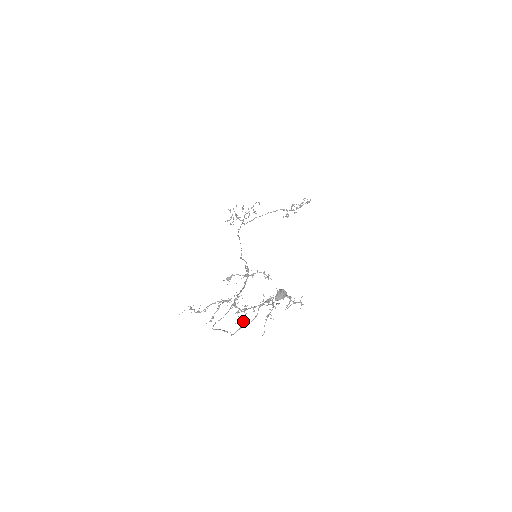
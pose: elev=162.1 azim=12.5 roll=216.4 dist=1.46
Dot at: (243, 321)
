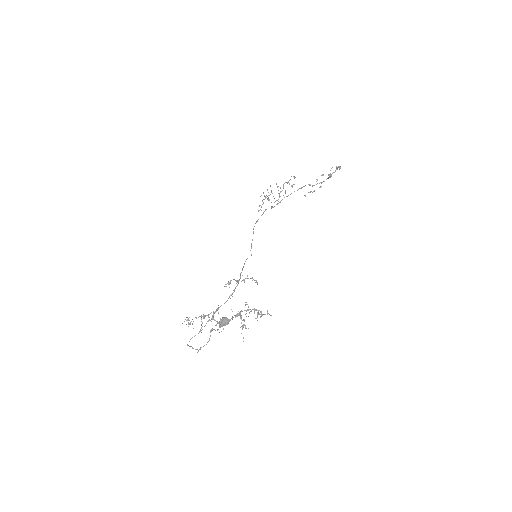
Dot at: occluded
